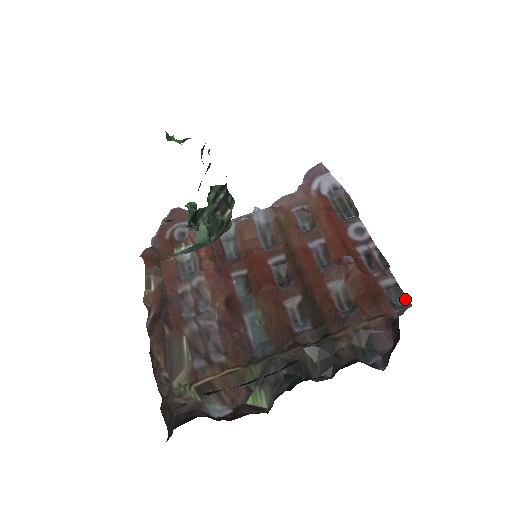
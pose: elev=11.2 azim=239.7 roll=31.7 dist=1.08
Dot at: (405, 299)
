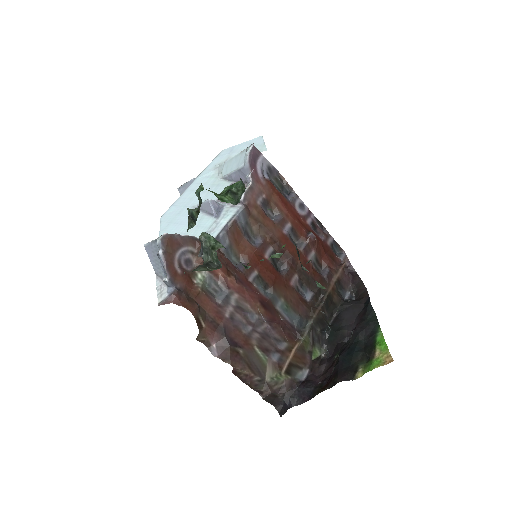
Dot at: (340, 248)
